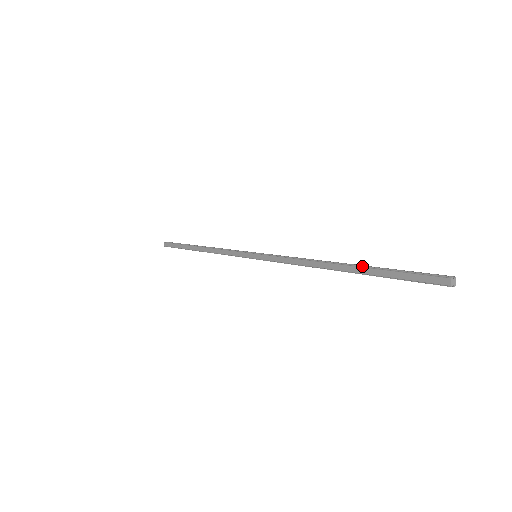
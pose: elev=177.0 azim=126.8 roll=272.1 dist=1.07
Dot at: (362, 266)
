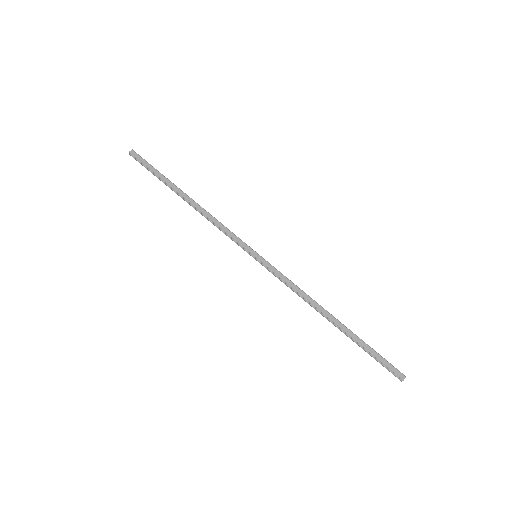
Dot at: occluded
